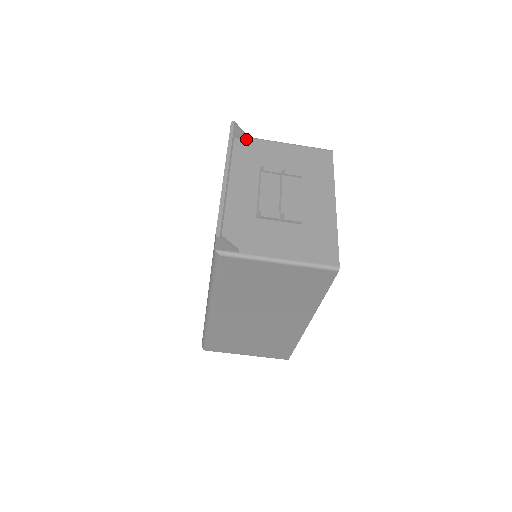
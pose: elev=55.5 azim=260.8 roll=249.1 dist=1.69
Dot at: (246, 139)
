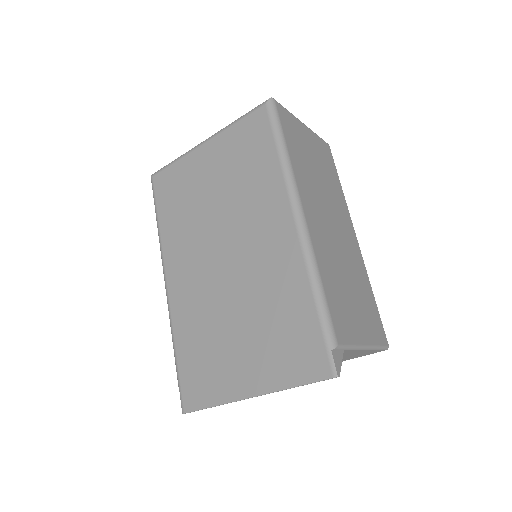
Dot at: occluded
